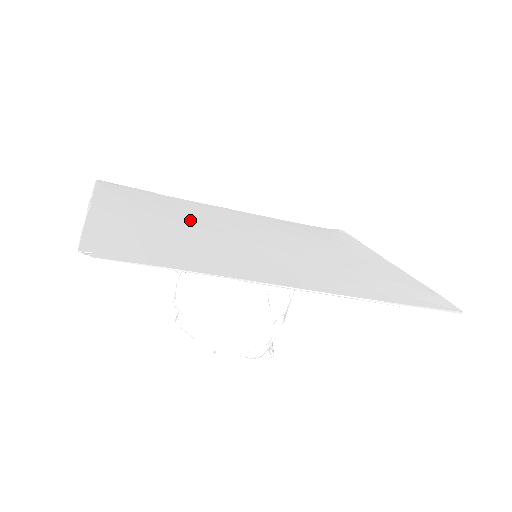
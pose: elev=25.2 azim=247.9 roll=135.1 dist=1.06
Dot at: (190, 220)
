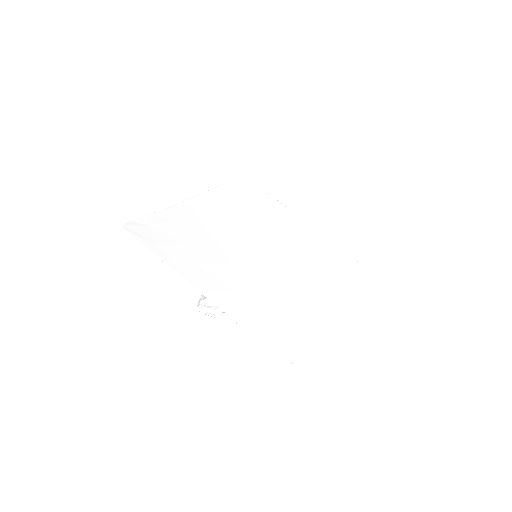
Dot at: (229, 254)
